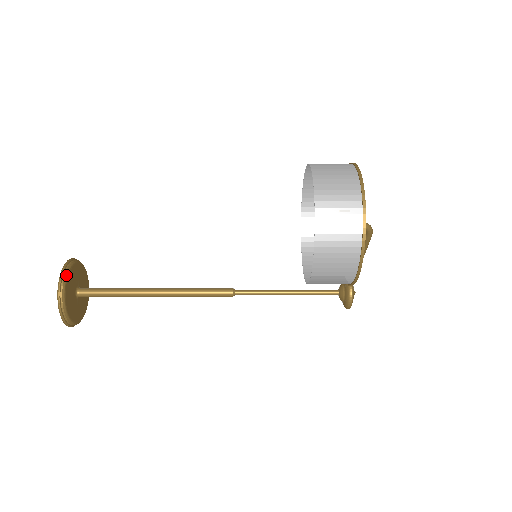
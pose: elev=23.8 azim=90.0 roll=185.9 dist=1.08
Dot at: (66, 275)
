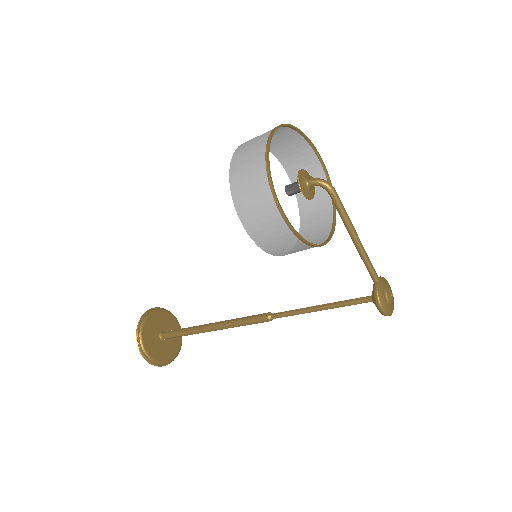
Dot at: (148, 315)
